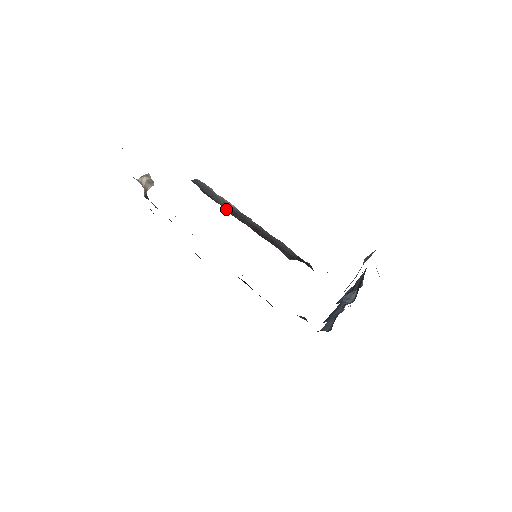
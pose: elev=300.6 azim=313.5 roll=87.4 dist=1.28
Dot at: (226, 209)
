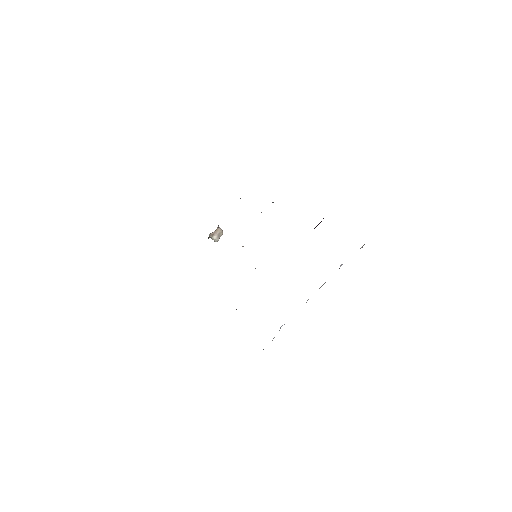
Dot at: occluded
